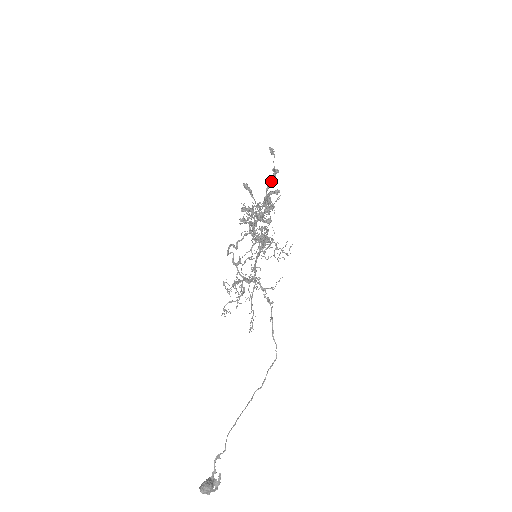
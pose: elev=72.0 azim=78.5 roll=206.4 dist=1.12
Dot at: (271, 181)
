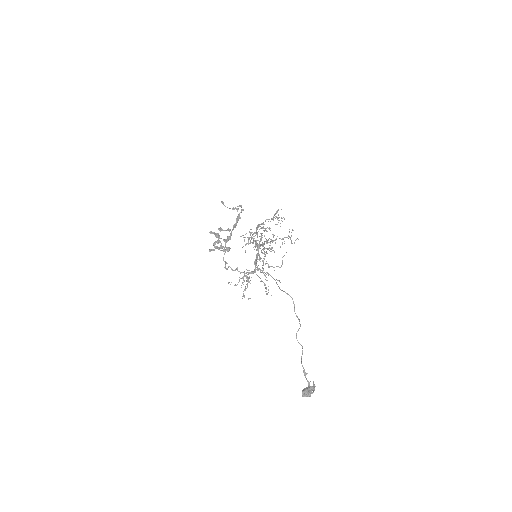
Dot at: (238, 214)
